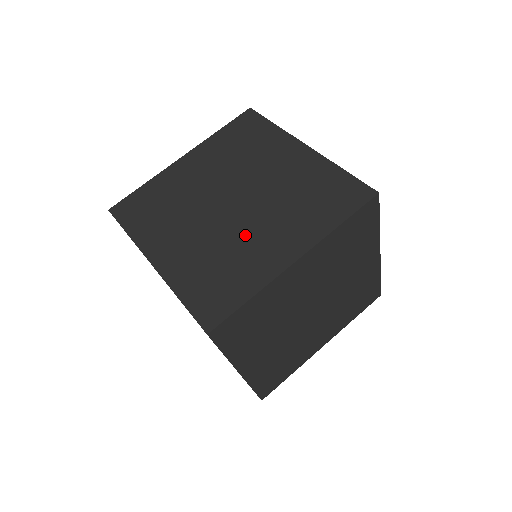
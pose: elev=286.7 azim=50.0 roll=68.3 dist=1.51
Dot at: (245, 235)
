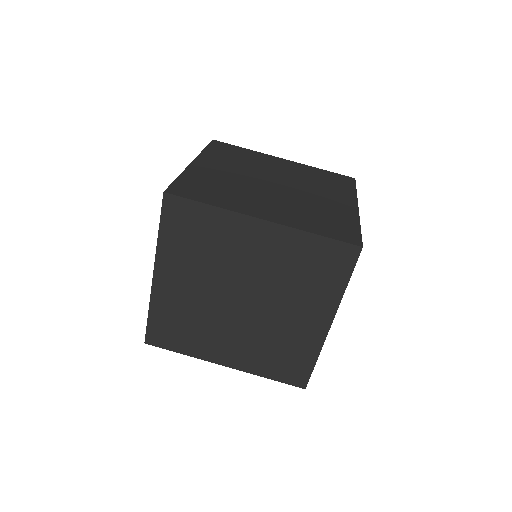
Dot at: (276, 323)
